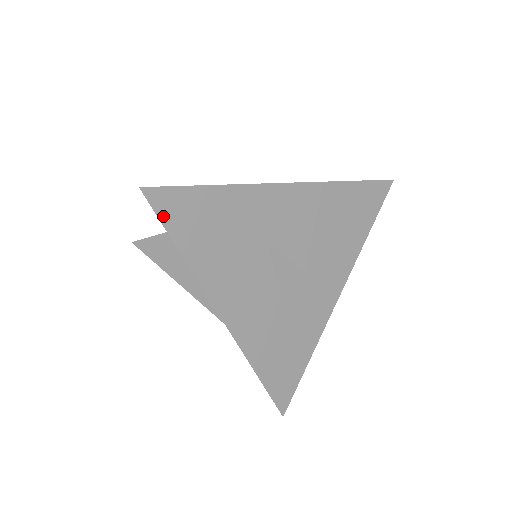
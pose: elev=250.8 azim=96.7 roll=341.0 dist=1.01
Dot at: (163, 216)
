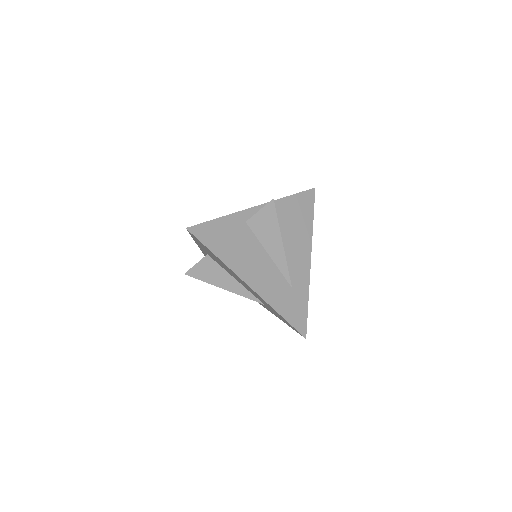
Dot at: (201, 239)
